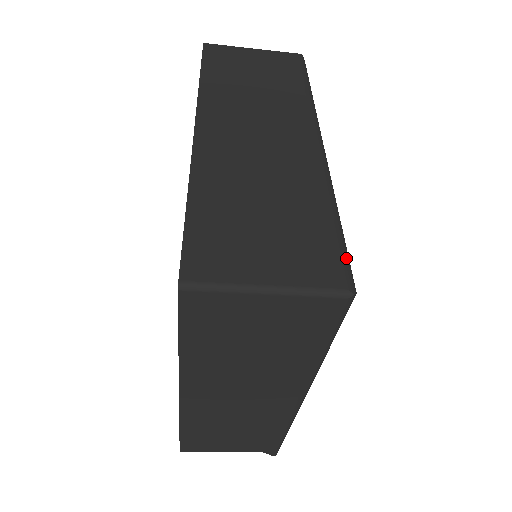
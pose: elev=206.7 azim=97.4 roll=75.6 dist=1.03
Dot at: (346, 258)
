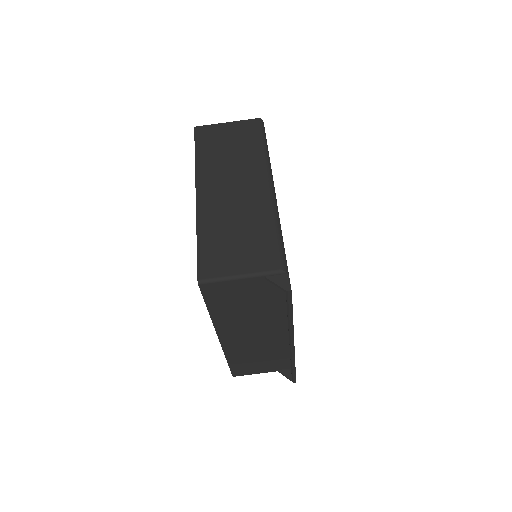
Dot at: occluded
